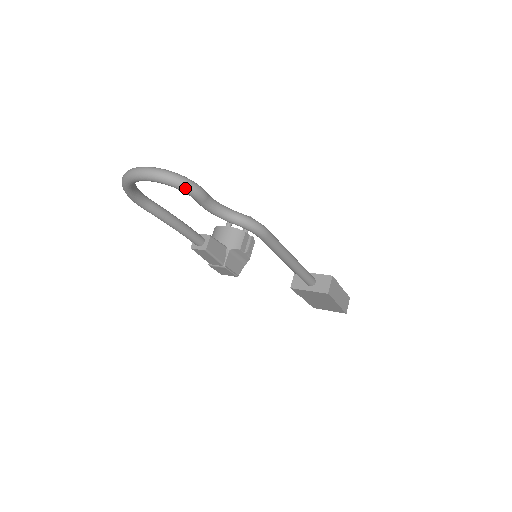
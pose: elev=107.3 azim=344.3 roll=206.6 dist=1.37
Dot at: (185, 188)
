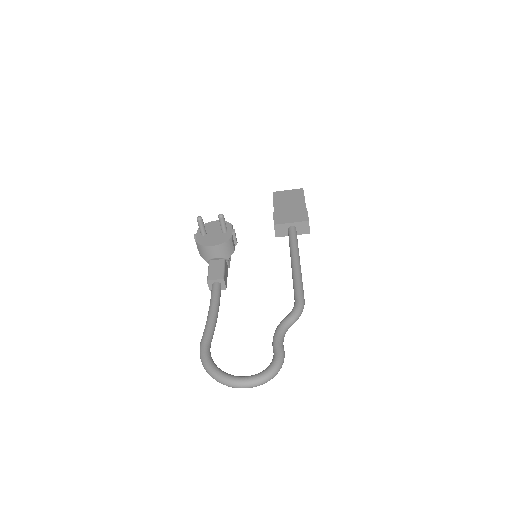
Dot at: (279, 370)
